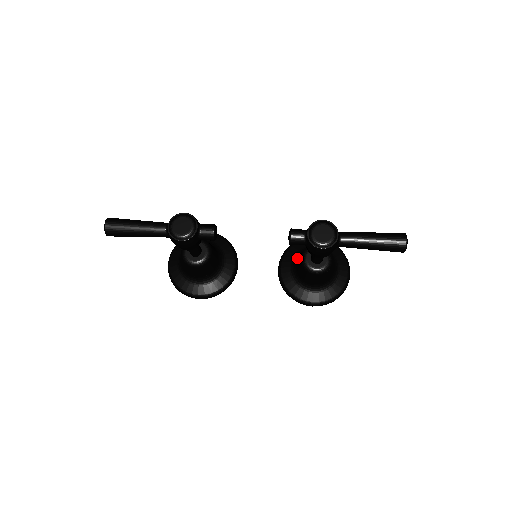
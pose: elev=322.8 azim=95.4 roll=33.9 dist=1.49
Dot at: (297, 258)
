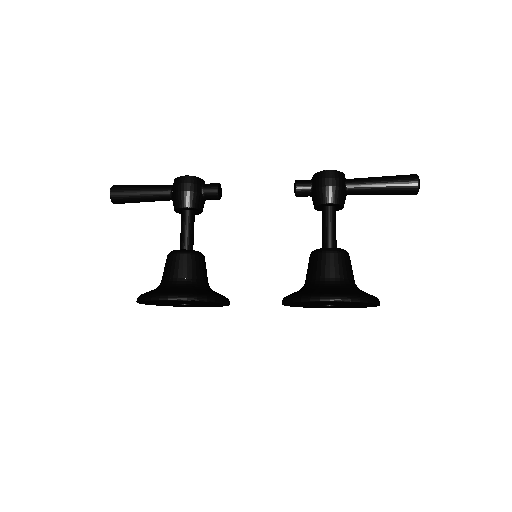
Dot at: occluded
